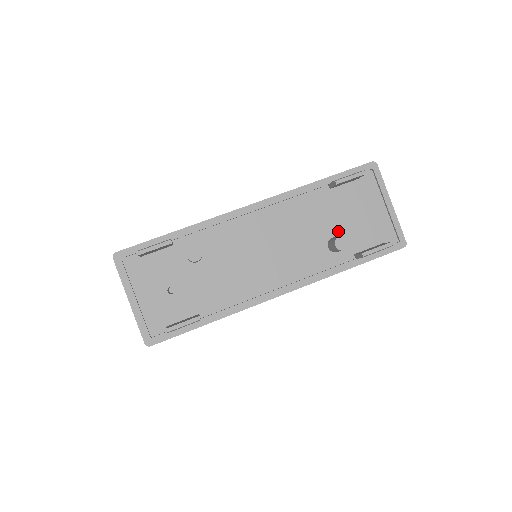
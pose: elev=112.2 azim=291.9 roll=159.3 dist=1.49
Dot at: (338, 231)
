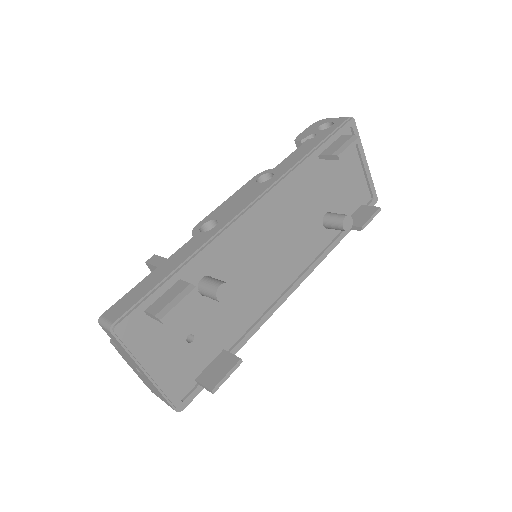
Dot at: (329, 205)
